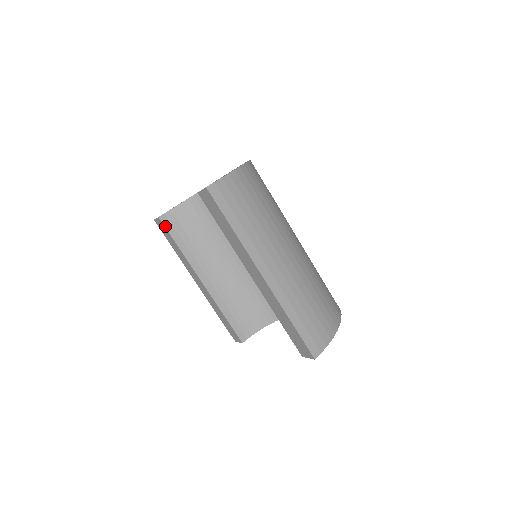
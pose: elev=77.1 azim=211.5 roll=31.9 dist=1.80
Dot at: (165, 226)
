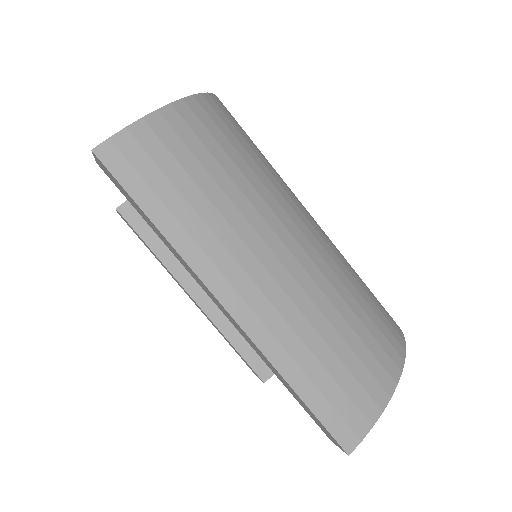
Dot at: (127, 221)
